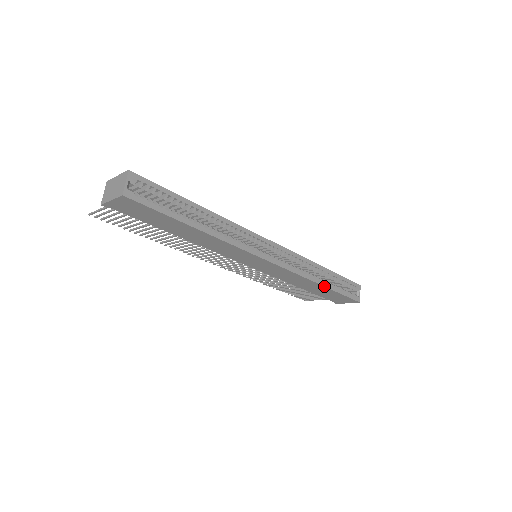
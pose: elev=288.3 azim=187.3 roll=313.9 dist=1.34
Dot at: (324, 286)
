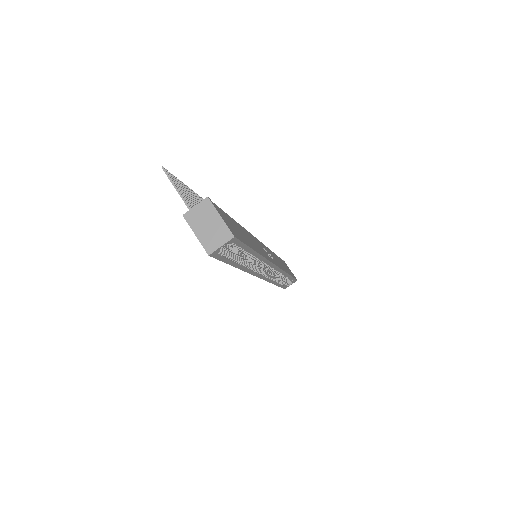
Dot at: (276, 285)
